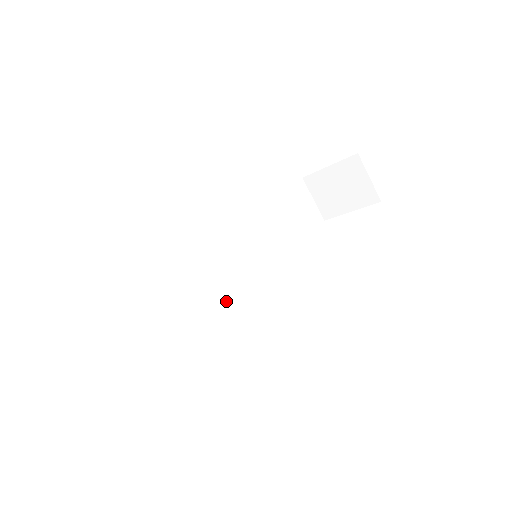
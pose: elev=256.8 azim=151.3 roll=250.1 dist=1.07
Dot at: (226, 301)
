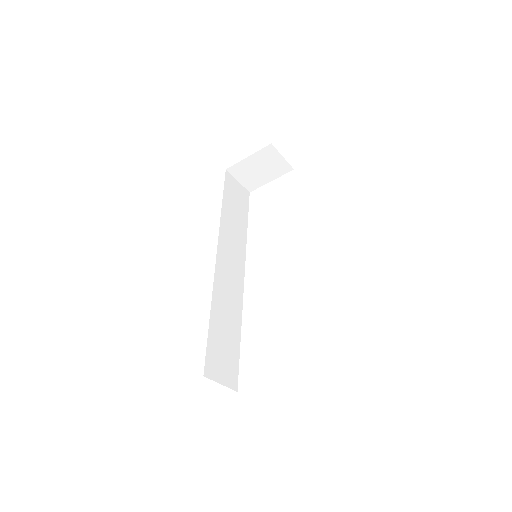
Dot at: (242, 293)
